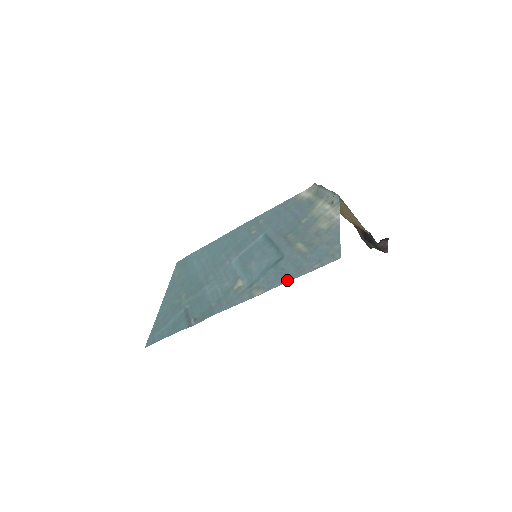
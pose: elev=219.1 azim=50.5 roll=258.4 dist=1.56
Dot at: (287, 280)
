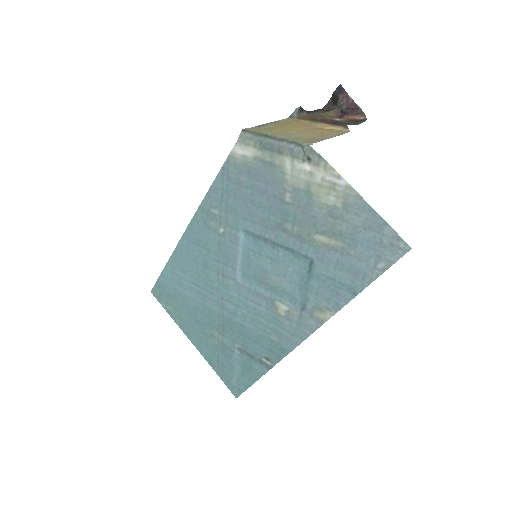
Dot at: (354, 294)
